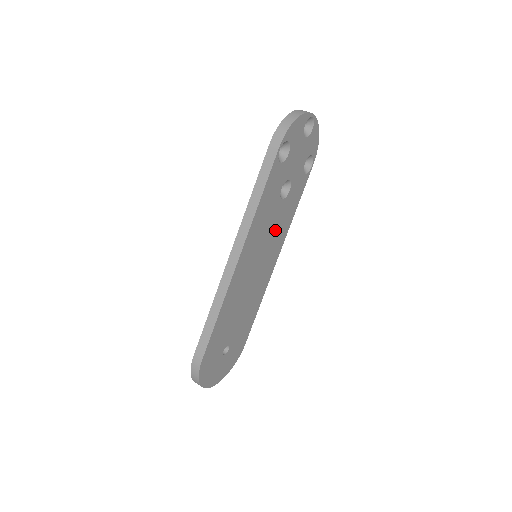
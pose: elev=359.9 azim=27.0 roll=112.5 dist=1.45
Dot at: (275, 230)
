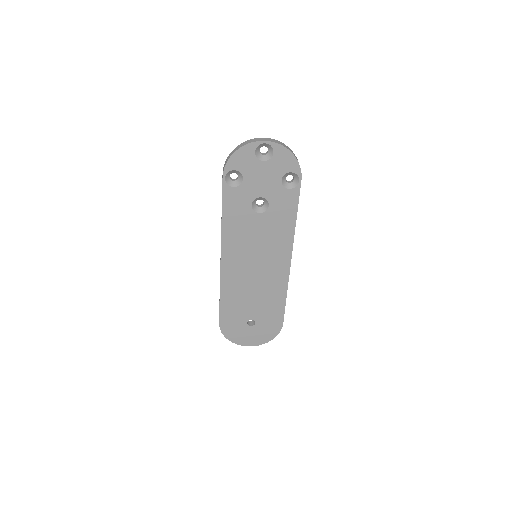
Dot at: (267, 237)
